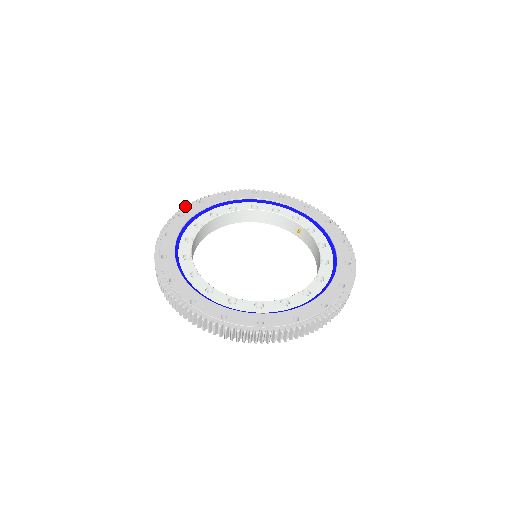
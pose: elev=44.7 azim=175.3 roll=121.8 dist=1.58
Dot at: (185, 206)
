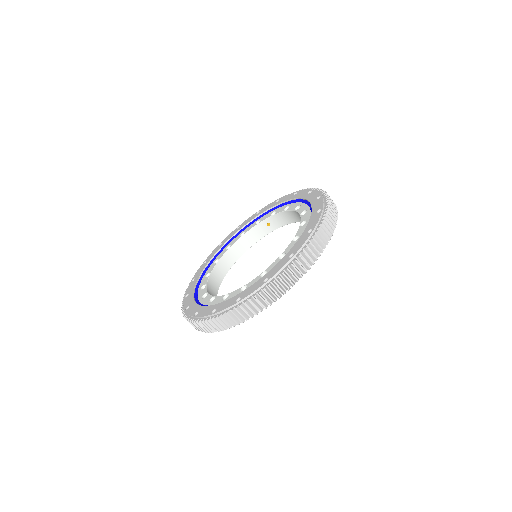
Dot at: occluded
